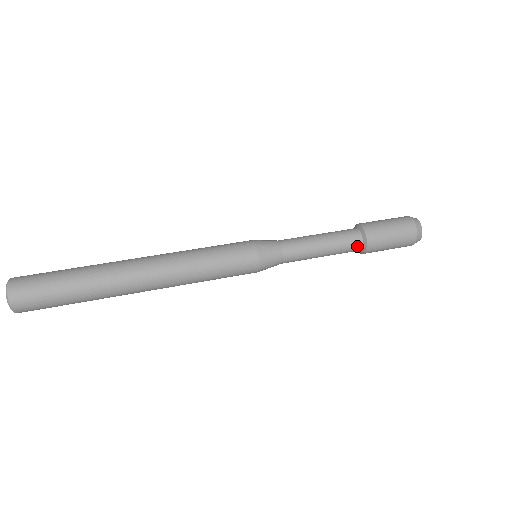
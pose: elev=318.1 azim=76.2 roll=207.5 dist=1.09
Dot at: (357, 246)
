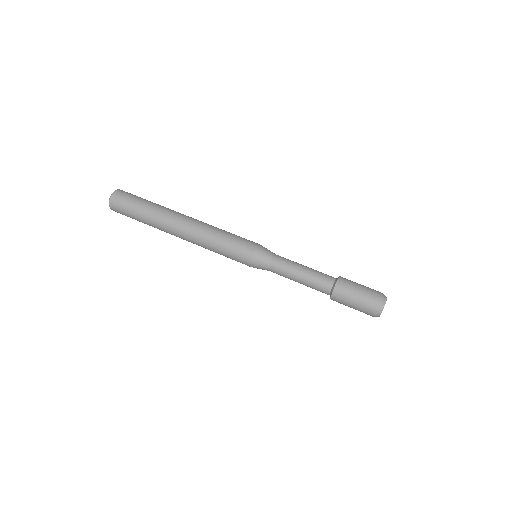
Dot at: (328, 285)
